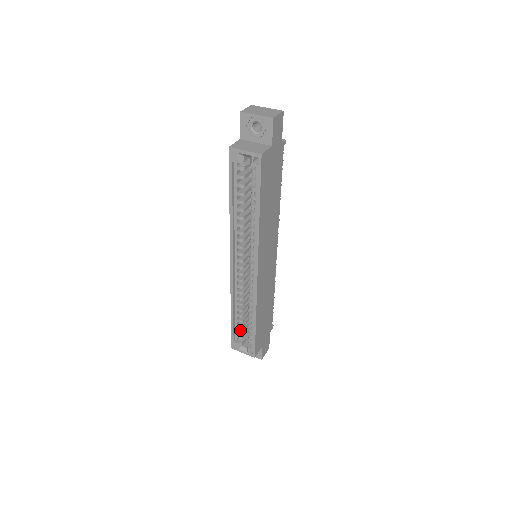
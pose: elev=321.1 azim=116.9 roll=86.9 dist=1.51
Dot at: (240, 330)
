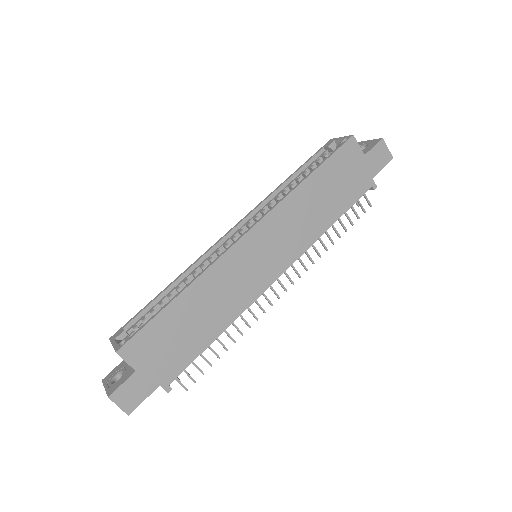
Dot at: (147, 318)
